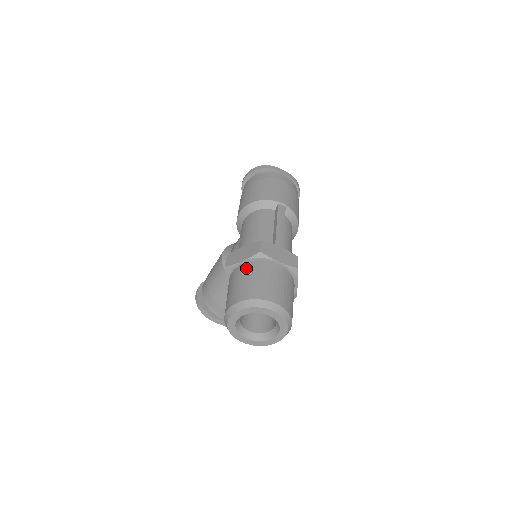
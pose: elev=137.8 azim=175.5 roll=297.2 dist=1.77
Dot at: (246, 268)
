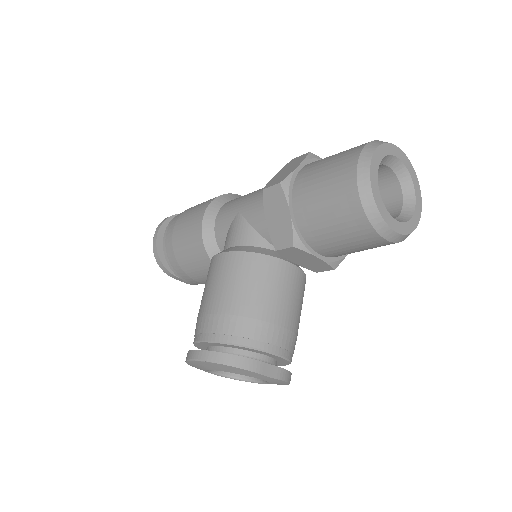
Dot at: (313, 162)
